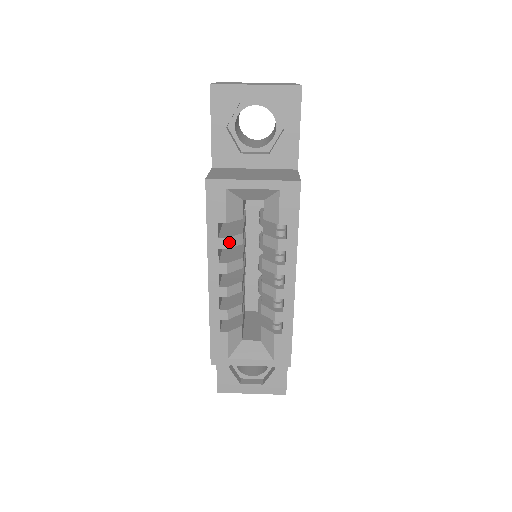
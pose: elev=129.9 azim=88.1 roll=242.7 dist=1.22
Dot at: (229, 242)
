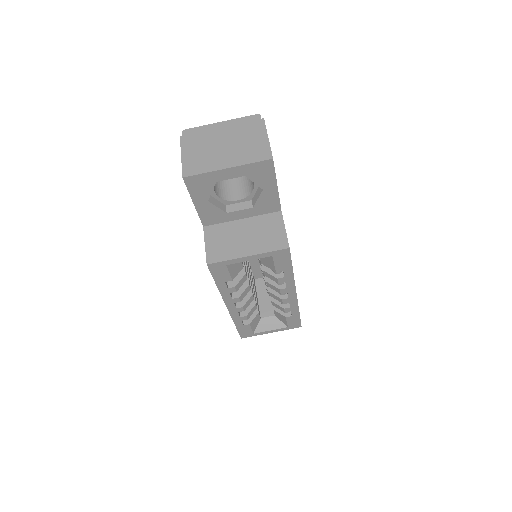
Dot at: (237, 287)
